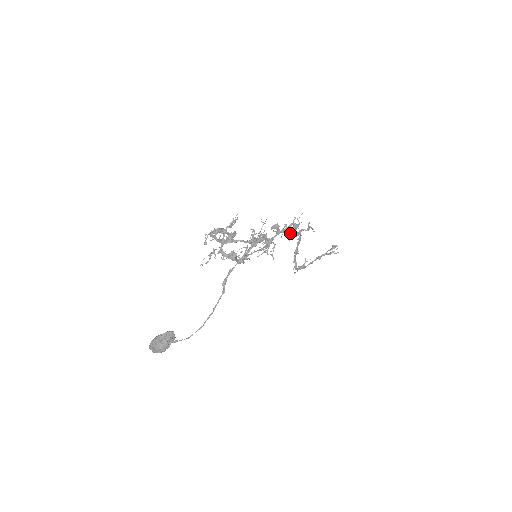
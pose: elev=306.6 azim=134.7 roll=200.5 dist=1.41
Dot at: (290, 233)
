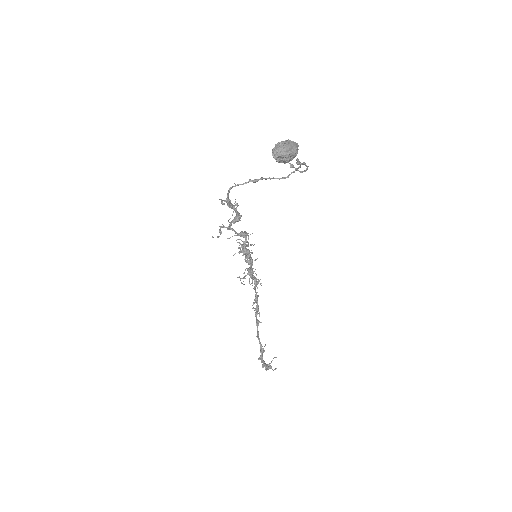
Dot at: (254, 287)
